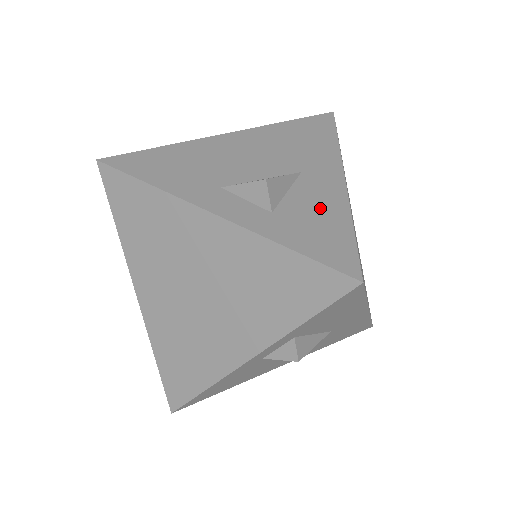
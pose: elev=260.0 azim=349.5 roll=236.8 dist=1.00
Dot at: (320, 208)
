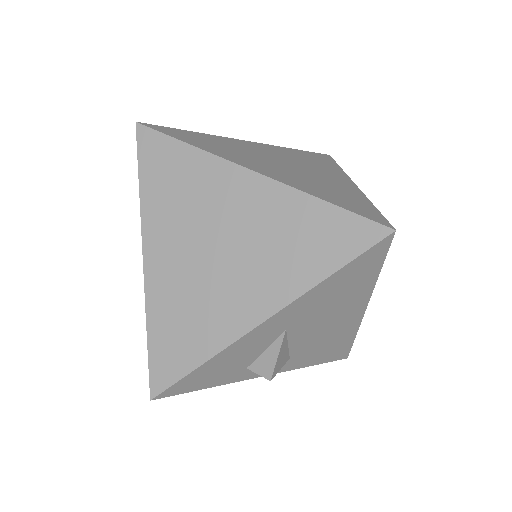
Dot at: occluded
